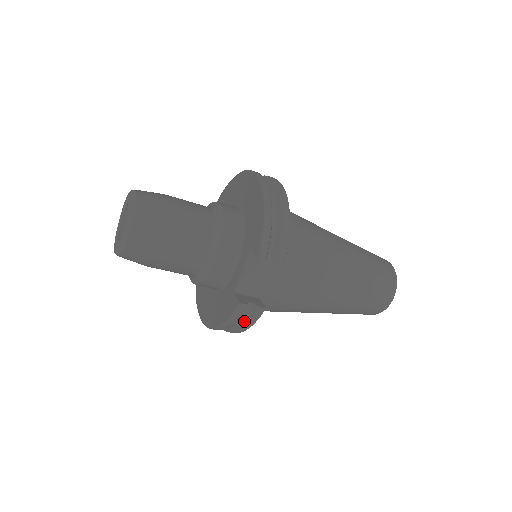
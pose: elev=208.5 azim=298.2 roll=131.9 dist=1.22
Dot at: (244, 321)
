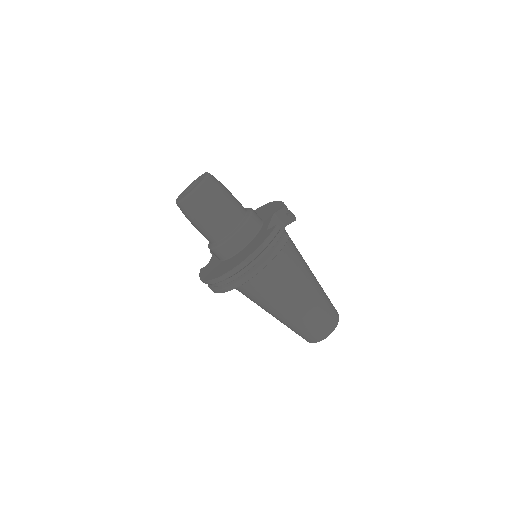
Dot at: (274, 248)
